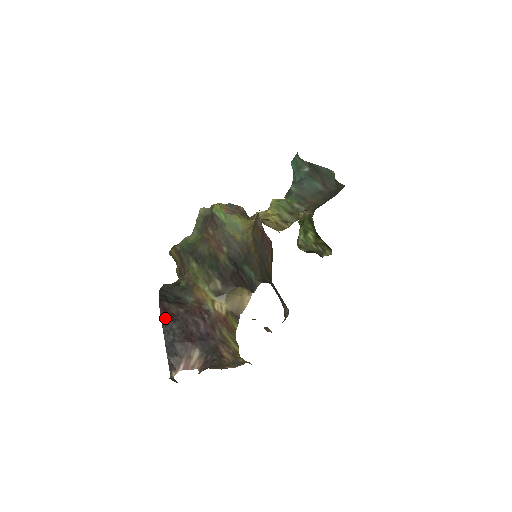
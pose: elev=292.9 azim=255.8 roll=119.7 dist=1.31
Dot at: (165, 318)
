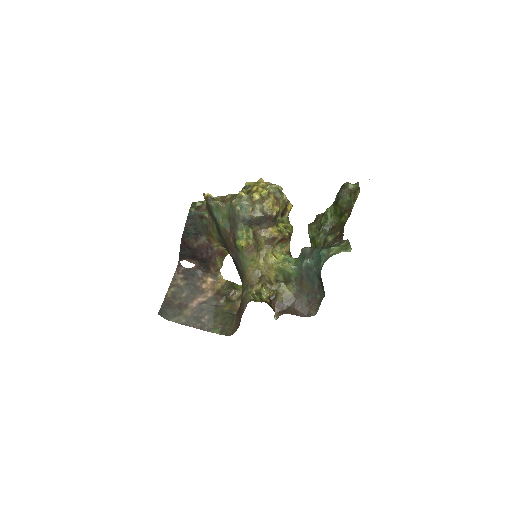
Dot at: (183, 247)
